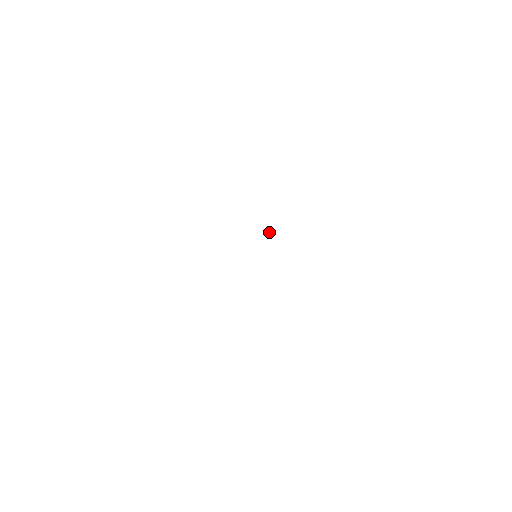
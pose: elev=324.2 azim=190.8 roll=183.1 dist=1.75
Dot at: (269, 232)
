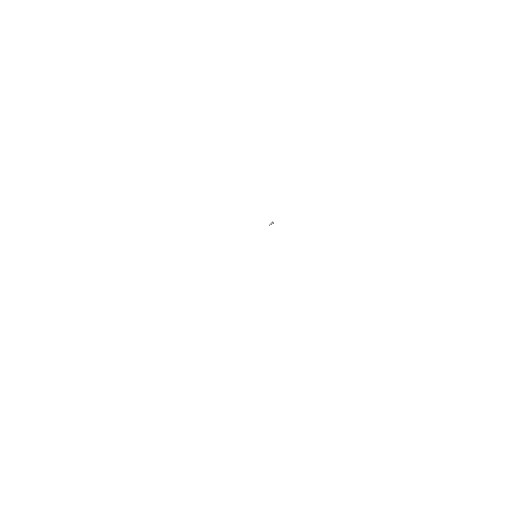
Dot at: (273, 223)
